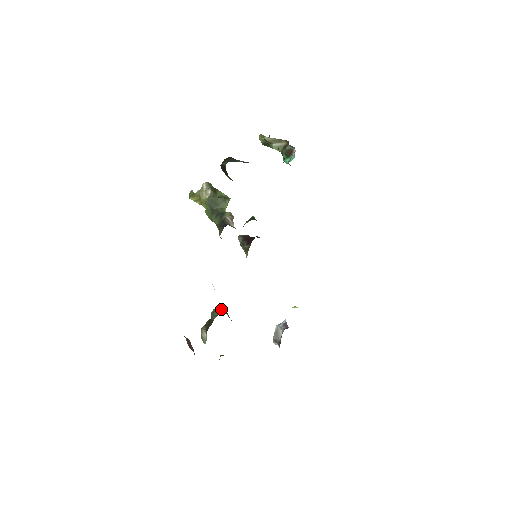
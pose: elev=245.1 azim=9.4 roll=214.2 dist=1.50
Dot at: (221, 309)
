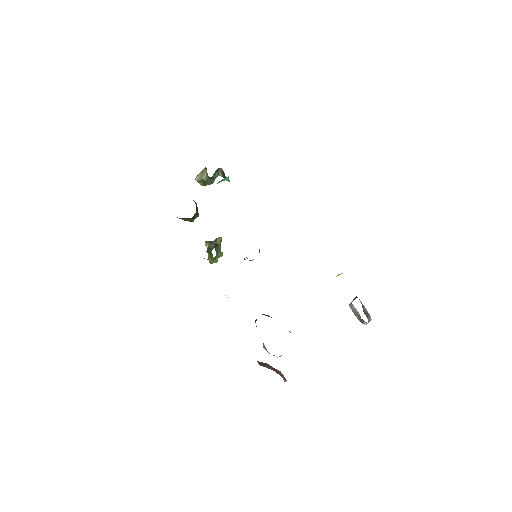
Dot at: occluded
